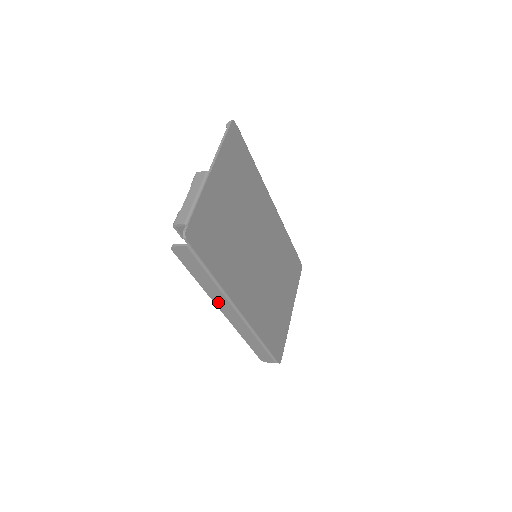
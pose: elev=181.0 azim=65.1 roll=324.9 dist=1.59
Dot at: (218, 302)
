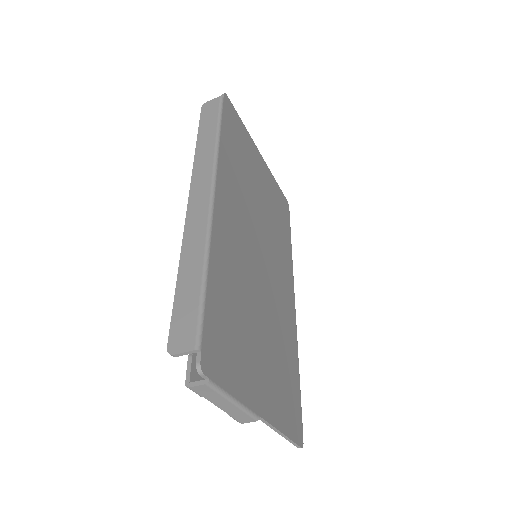
Dot at: (198, 173)
